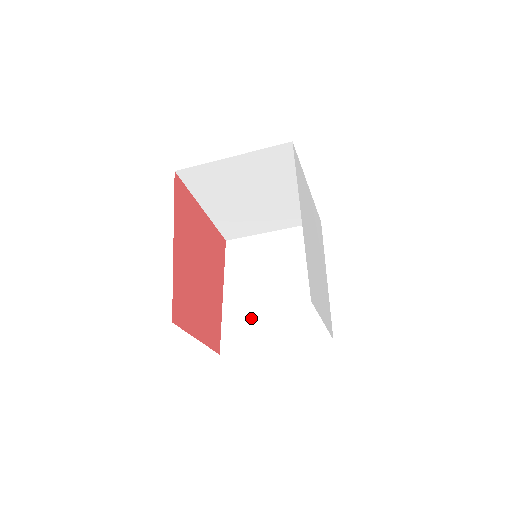
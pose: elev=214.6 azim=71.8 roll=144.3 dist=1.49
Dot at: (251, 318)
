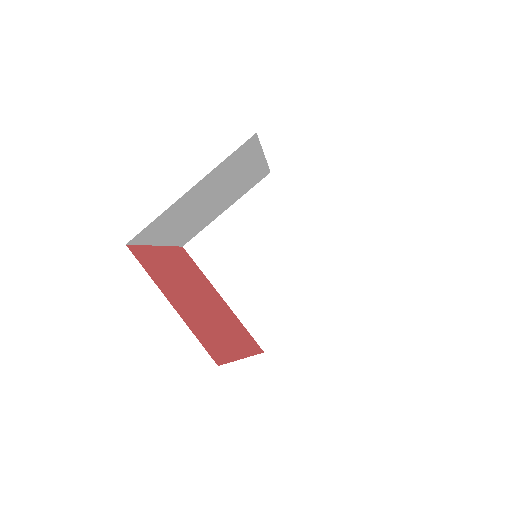
Dot at: occluded
